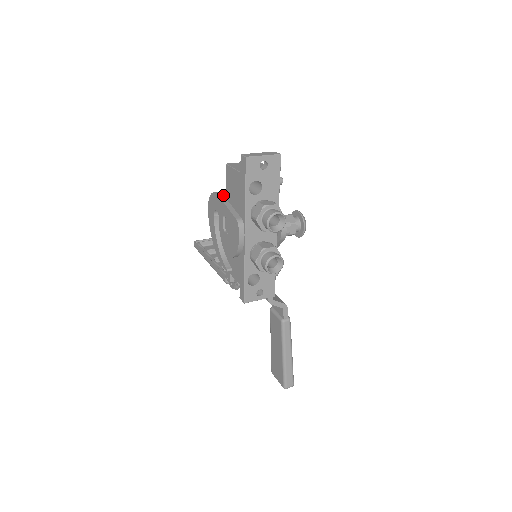
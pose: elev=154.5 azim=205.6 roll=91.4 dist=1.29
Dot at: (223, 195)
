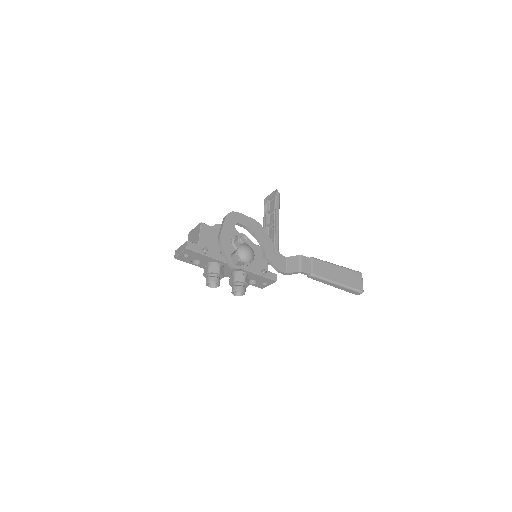
Dot at: occluded
